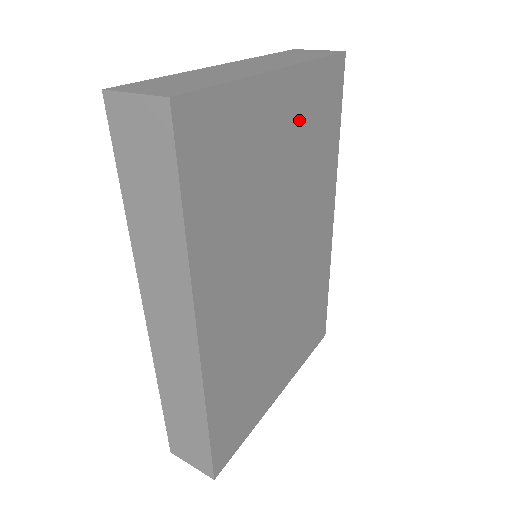
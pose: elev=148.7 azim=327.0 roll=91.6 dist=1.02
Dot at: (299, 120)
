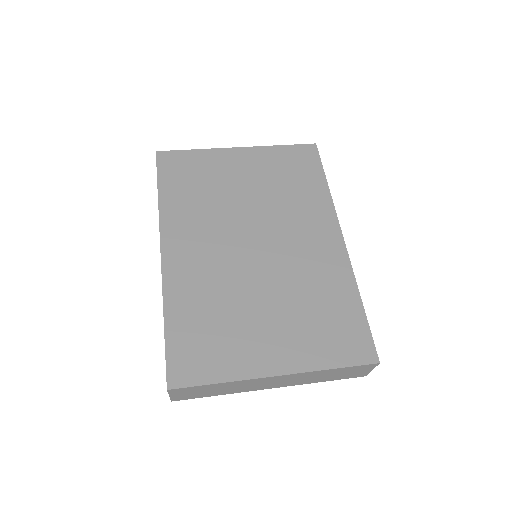
Dot at: (263, 169)
